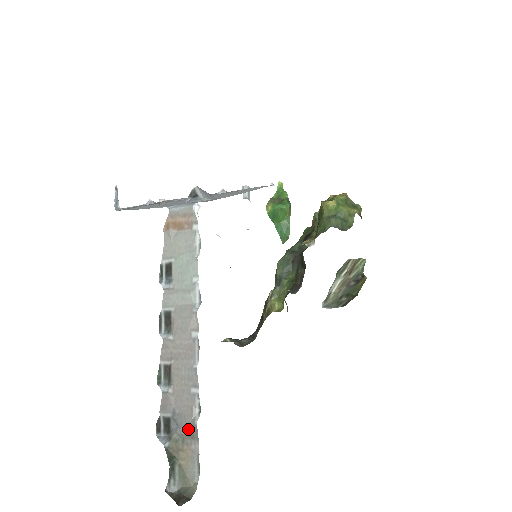
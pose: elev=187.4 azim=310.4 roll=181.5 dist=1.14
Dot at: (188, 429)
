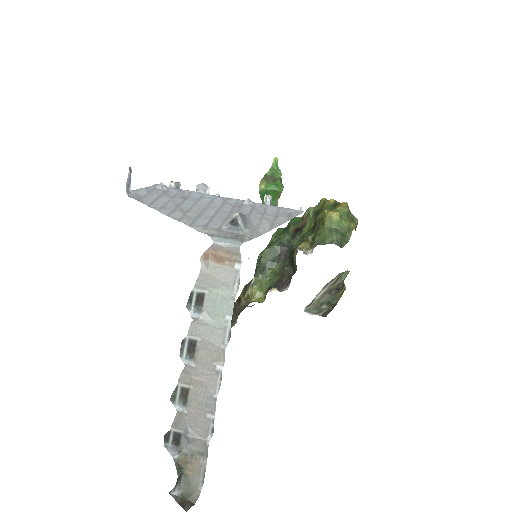
Dot at: (199, 447)
